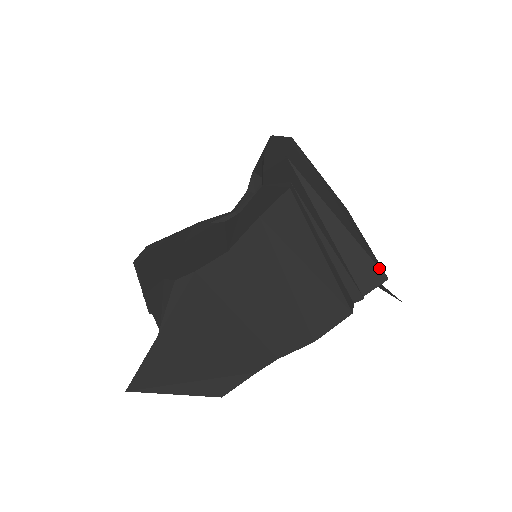
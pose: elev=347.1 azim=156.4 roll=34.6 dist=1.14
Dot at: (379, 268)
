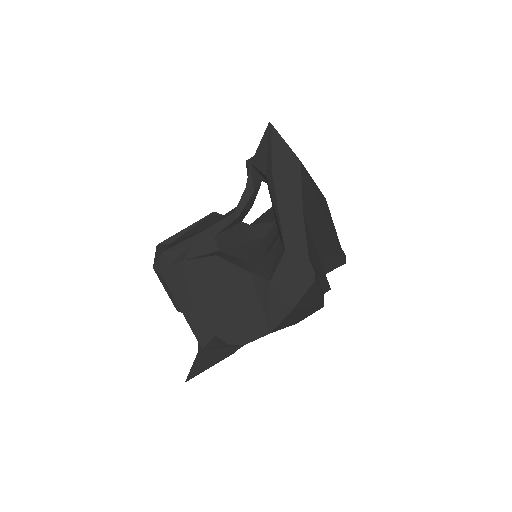
Dot at: (343, 259)
